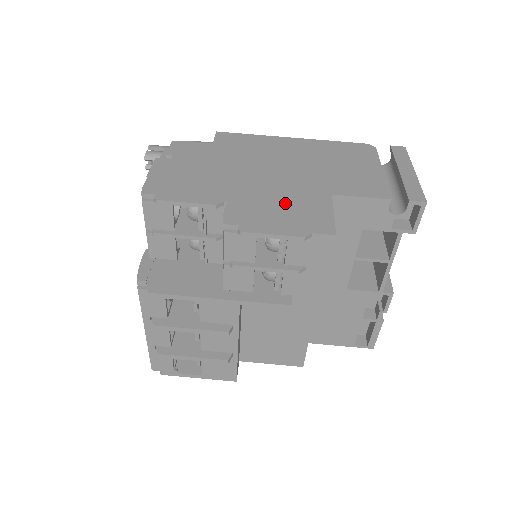
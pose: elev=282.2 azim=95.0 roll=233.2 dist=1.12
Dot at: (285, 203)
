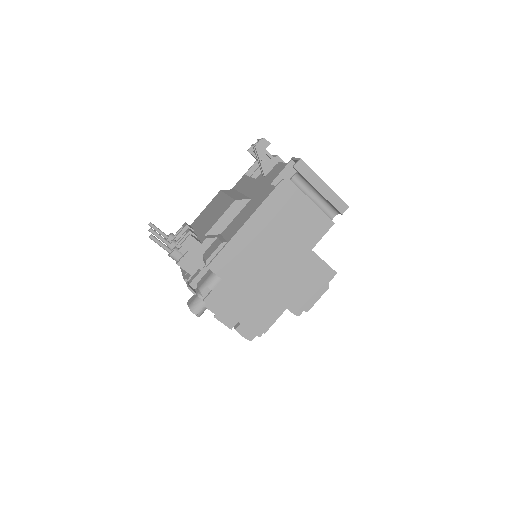
Dot at: (303, 279)
